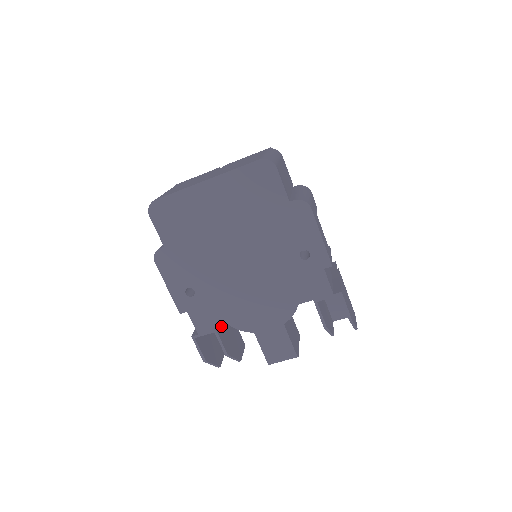
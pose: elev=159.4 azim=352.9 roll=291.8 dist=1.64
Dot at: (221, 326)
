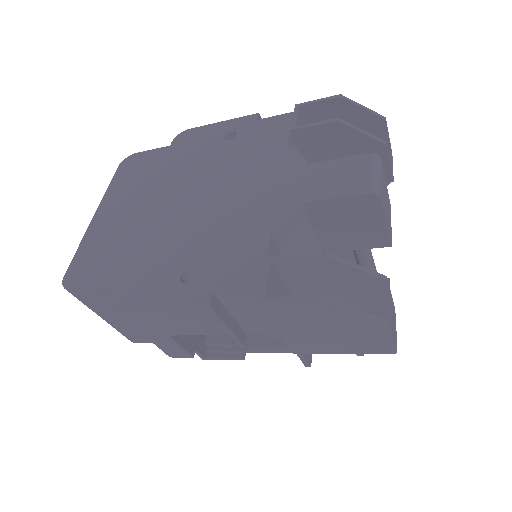
Dot at: (266, 247)
